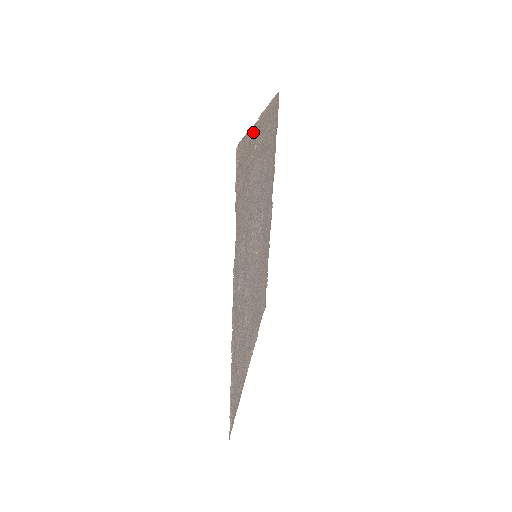
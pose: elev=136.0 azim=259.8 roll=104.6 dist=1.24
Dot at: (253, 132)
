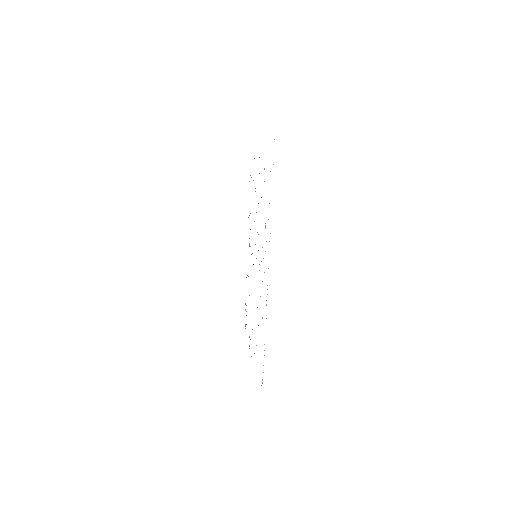
Dot at: occluded
